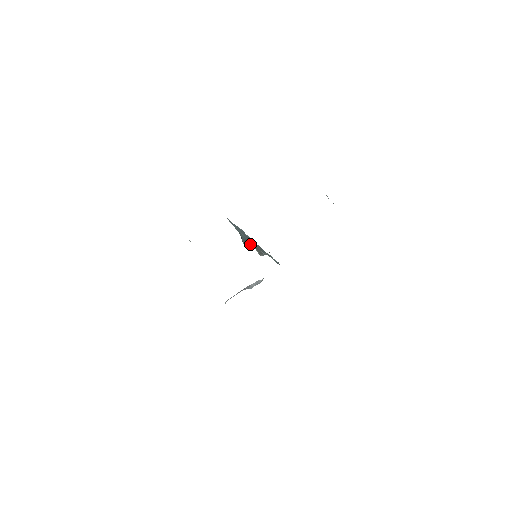
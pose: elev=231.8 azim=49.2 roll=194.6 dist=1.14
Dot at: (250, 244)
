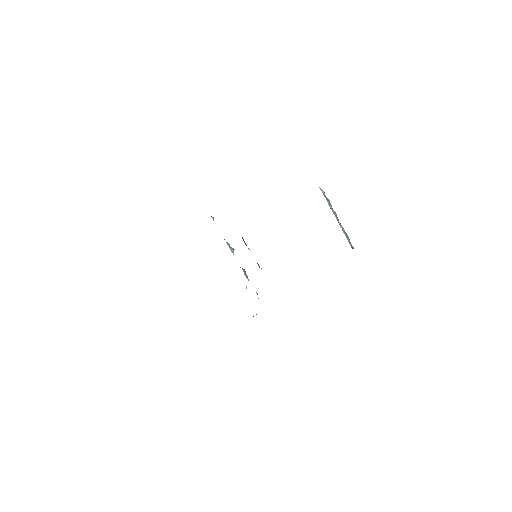
Dot at: occluded
